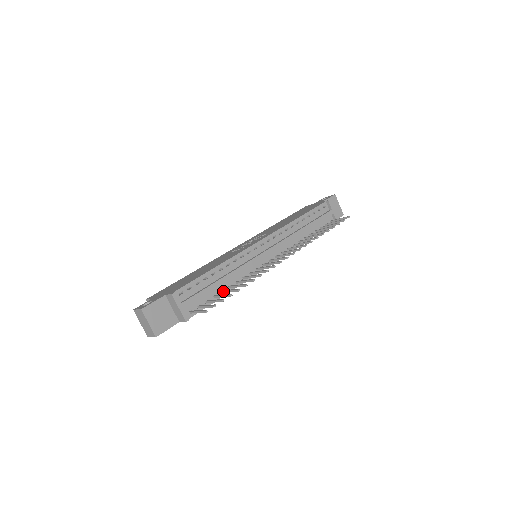
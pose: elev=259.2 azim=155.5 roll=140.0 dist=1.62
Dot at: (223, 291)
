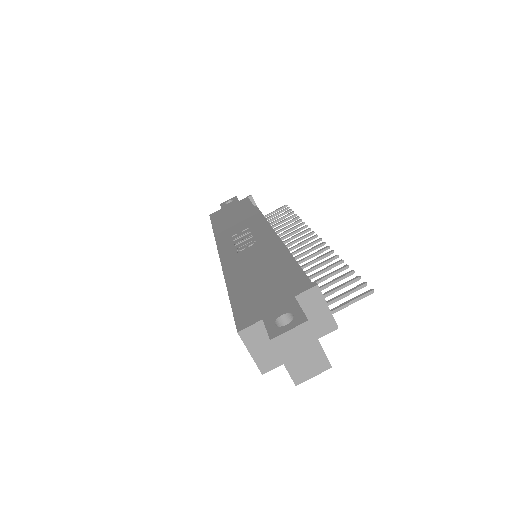
Dot at: occluded
